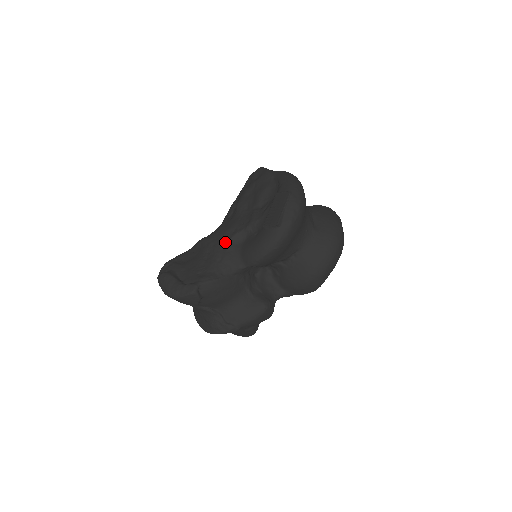
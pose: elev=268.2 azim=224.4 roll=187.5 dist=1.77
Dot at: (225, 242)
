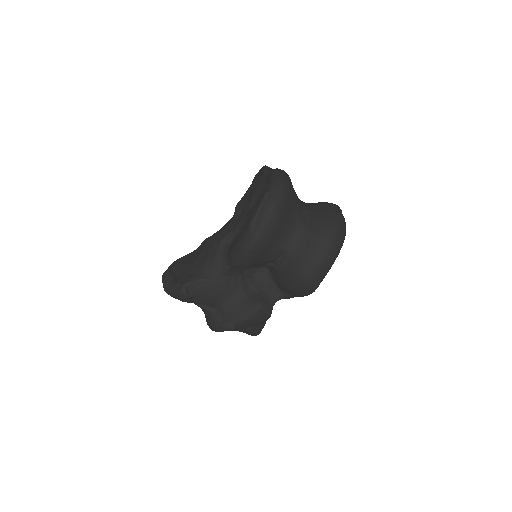
Dot at: (217, 243)
